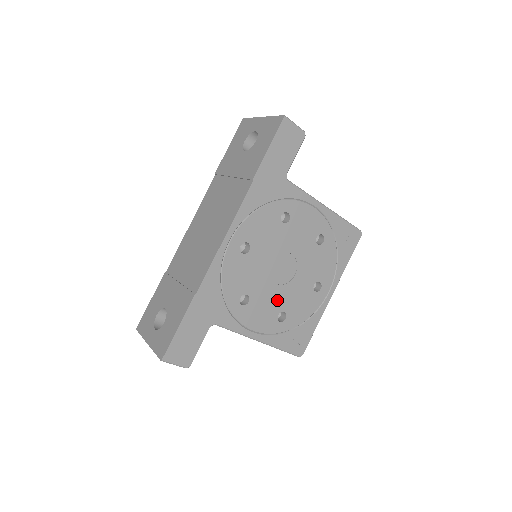
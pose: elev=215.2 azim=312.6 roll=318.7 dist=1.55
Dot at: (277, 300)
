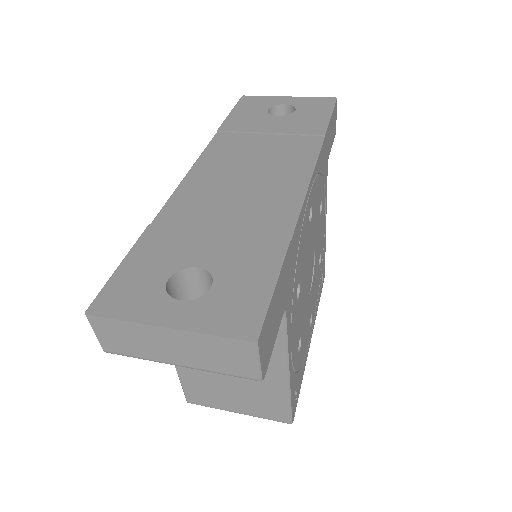
Dot at: (303, 315)
